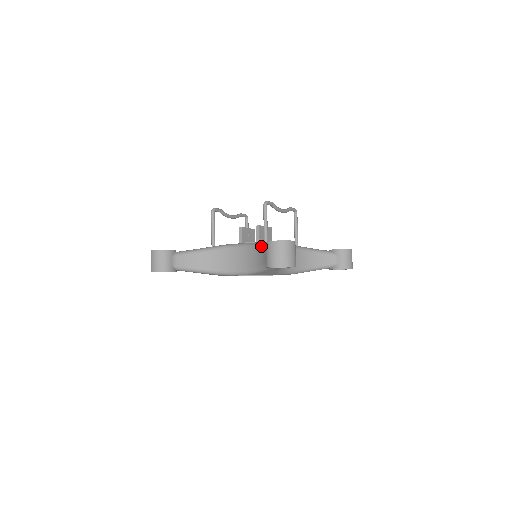
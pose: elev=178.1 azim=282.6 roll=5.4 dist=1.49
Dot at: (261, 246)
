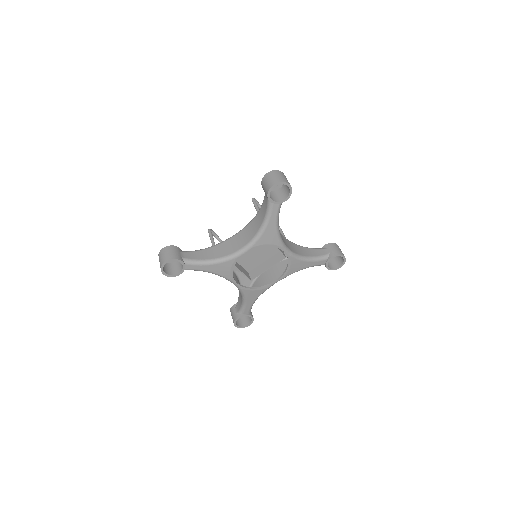
Dot at: occluded
